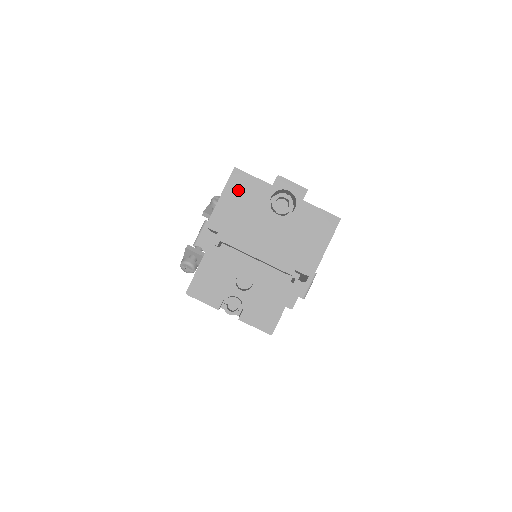
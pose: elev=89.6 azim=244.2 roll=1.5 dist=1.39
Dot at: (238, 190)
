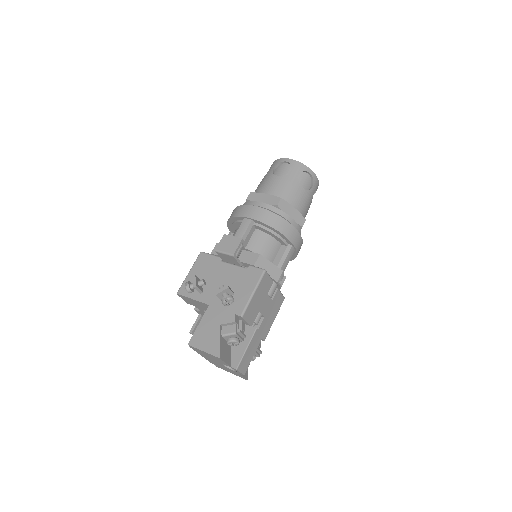
Dot at: (214, 357)
